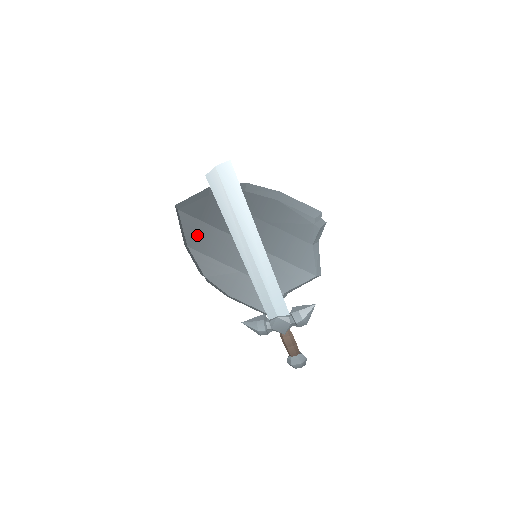
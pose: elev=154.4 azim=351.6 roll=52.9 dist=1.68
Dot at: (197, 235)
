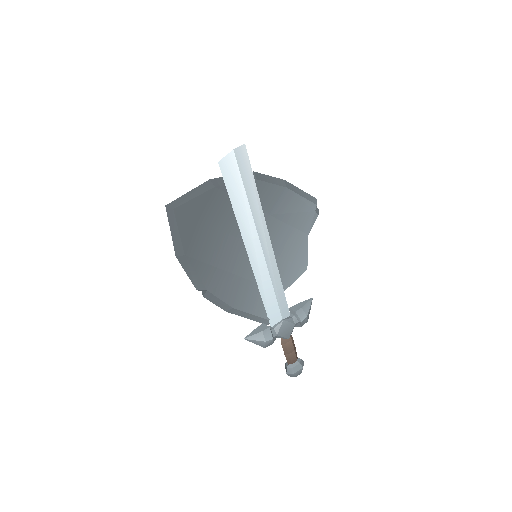
Dot at: (195, 239)
